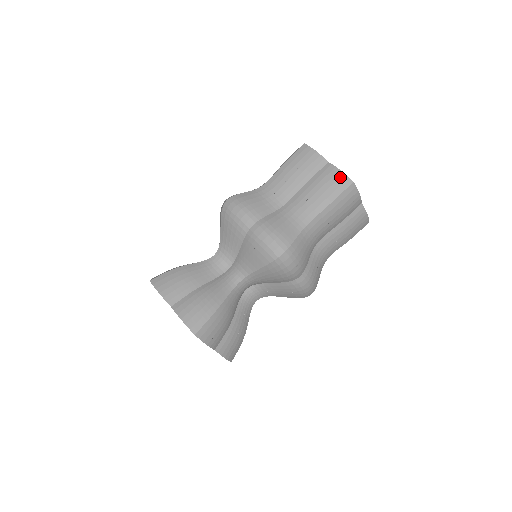
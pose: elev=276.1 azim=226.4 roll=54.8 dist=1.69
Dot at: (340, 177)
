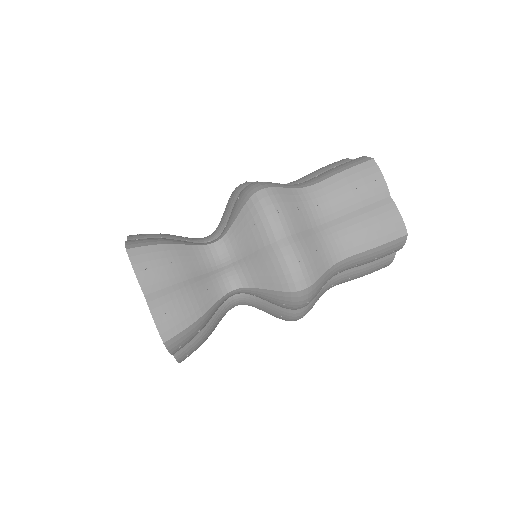
Dot at: (360, 158)
